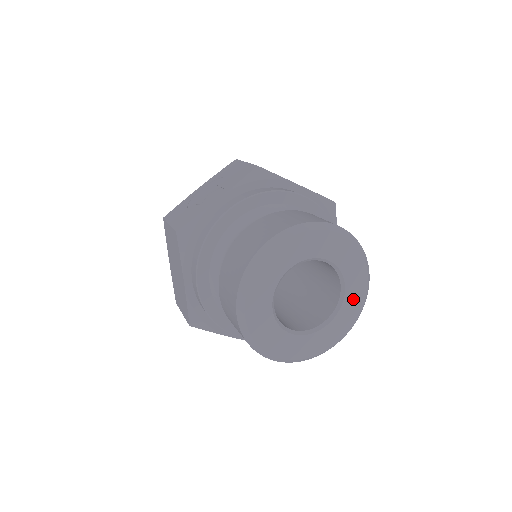
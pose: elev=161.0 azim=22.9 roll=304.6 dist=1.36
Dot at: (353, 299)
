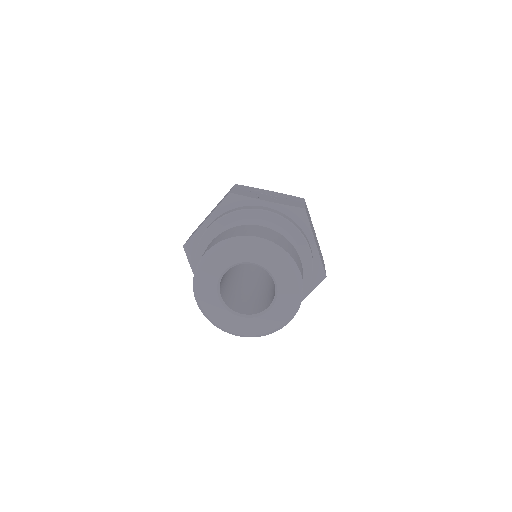
Dot at: (268, 321)
